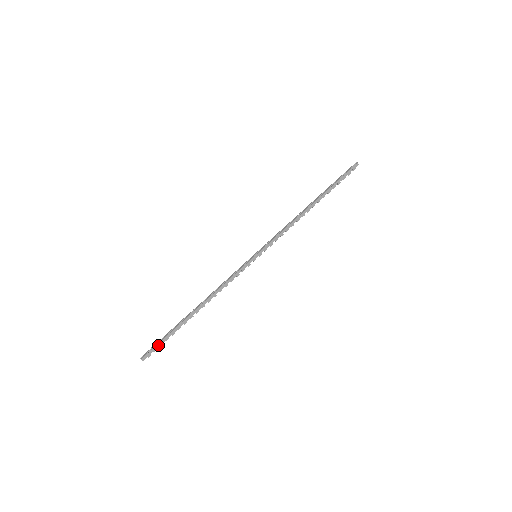
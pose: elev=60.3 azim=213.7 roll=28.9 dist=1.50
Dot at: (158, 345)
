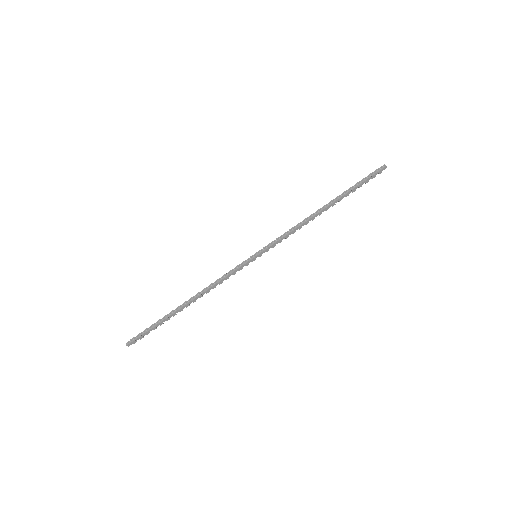
Dot at: (145, 334)
